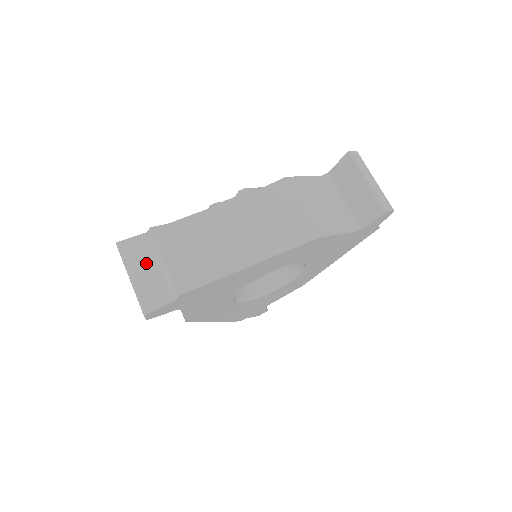
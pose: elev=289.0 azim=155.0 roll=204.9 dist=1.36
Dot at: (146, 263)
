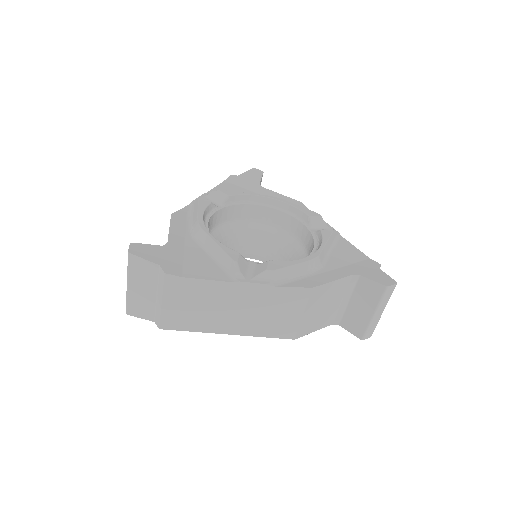
Dot at: (147, 285)
